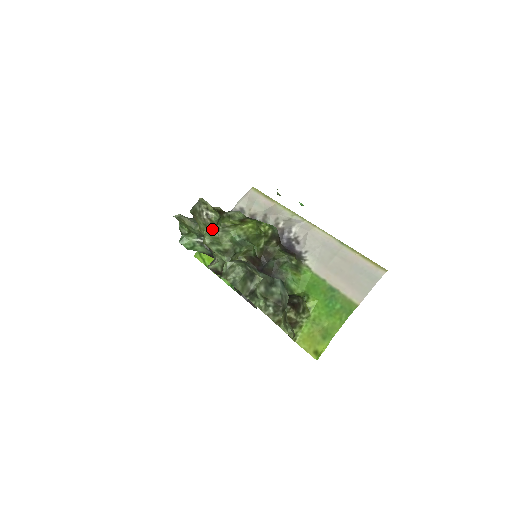
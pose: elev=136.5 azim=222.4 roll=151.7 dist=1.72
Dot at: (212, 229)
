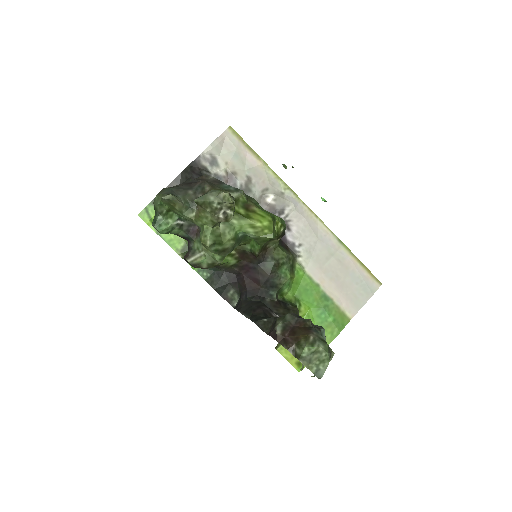
Dot at: (217, 224)
